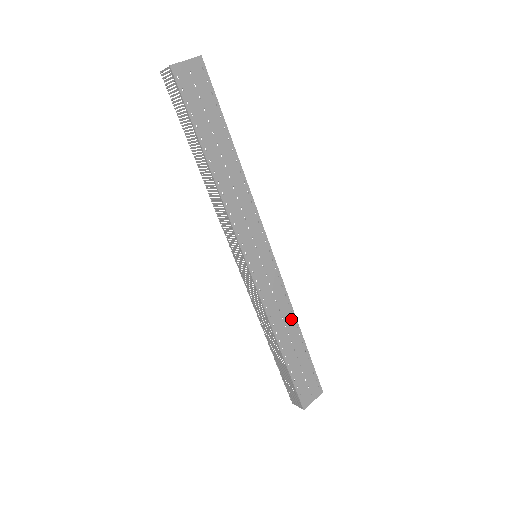
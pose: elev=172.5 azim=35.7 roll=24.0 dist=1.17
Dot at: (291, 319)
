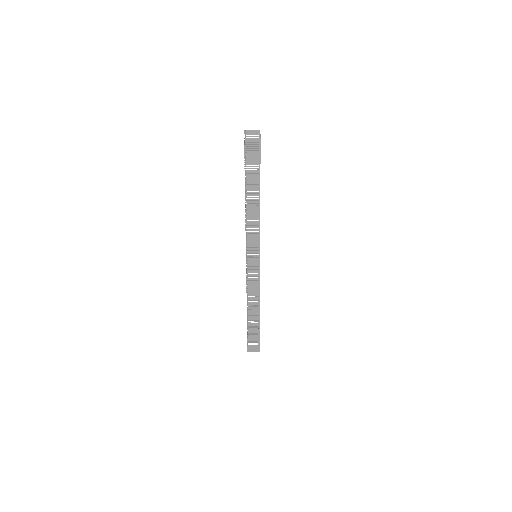
Dot at: occluded
